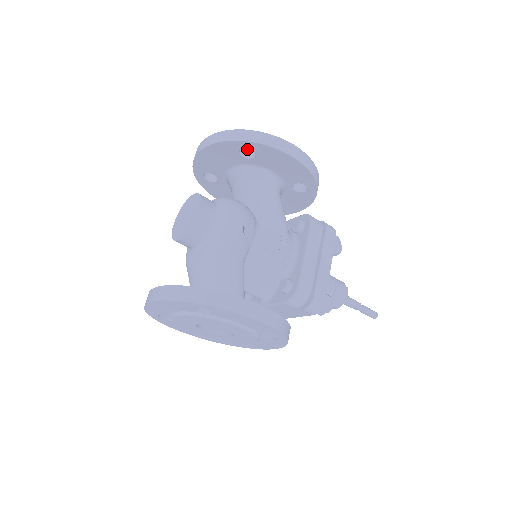
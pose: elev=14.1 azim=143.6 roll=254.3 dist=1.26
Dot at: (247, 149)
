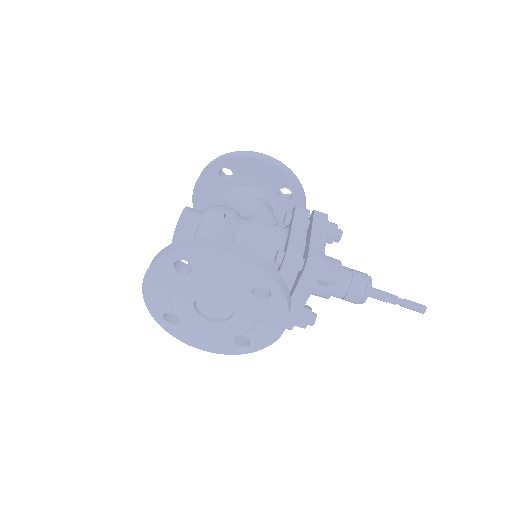
Dot at: (229, 177)
